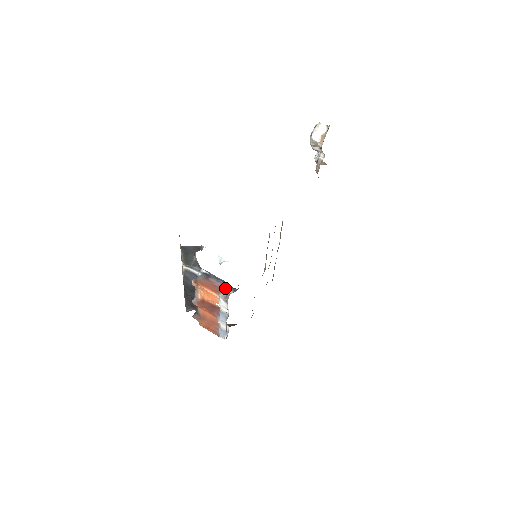
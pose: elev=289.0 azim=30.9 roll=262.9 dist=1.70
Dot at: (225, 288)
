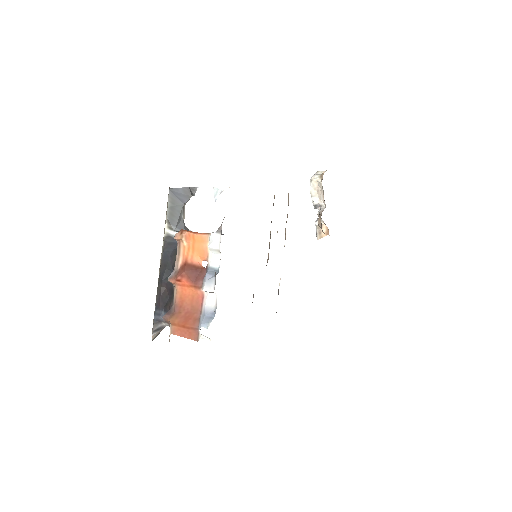
Dot at: occluded
